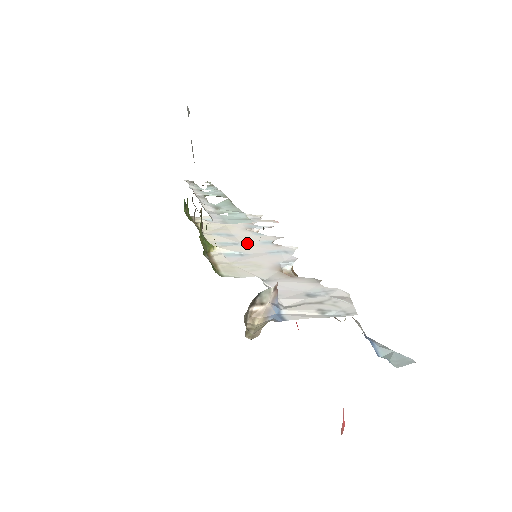
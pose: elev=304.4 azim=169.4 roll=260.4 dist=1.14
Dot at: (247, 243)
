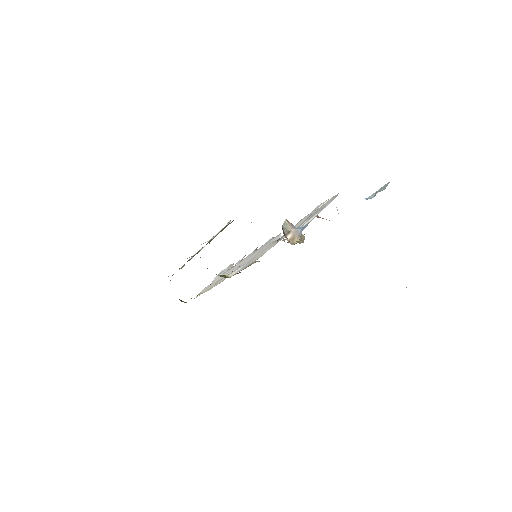
Dot at: (242, 263)
